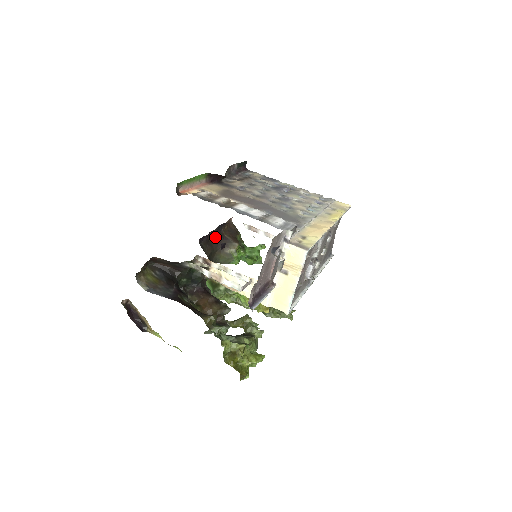
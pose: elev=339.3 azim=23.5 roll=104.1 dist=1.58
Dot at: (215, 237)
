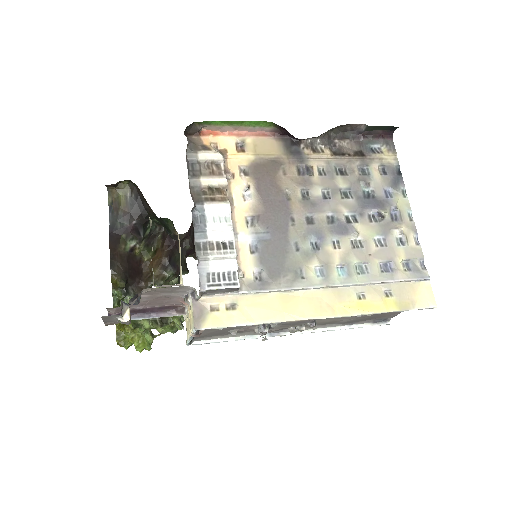
Dot at: occluded
